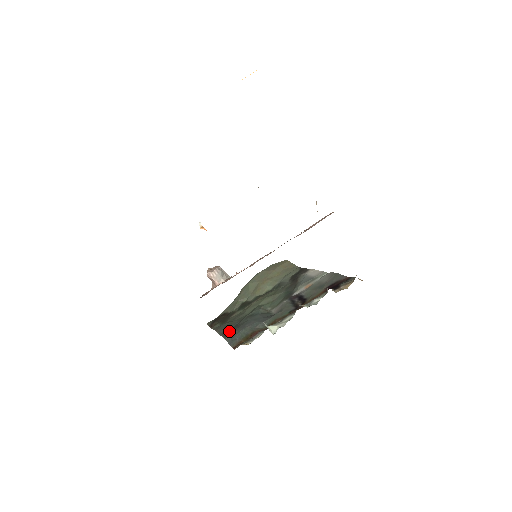
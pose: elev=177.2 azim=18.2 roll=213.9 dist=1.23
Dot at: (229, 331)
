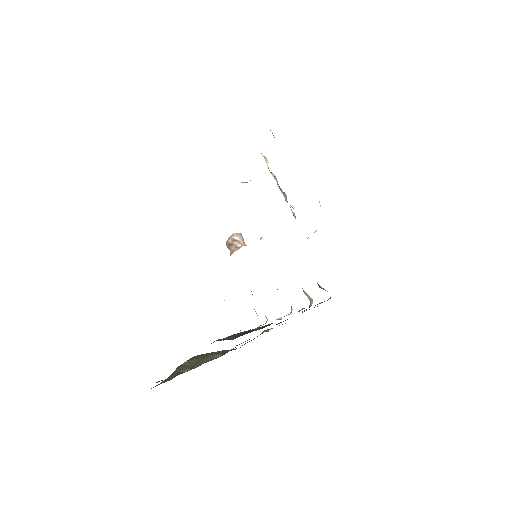
Dot at: occluded
